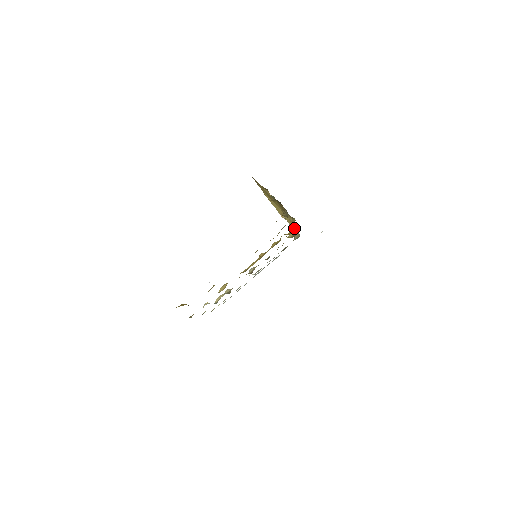
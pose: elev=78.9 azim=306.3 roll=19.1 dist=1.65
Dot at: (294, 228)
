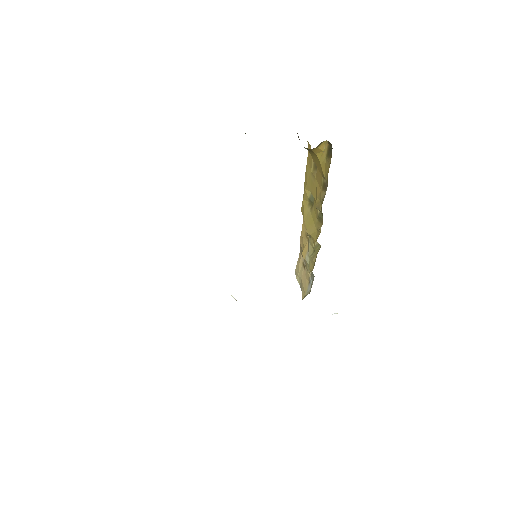
Dot at: (311, 270)
